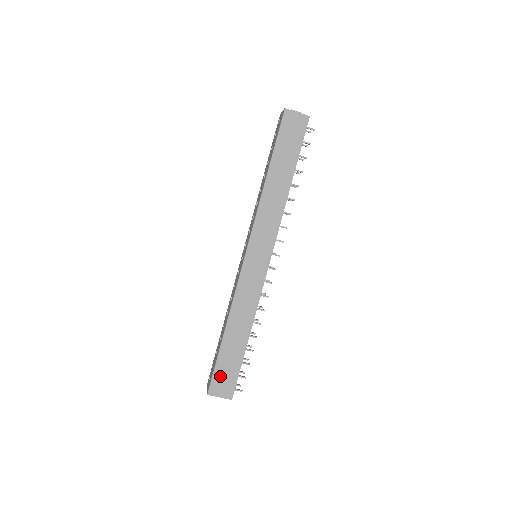
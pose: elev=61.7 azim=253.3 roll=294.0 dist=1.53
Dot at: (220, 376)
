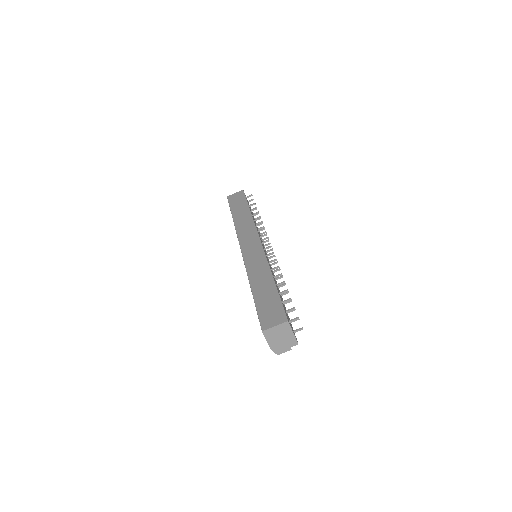
Dot at: (265, 313)
